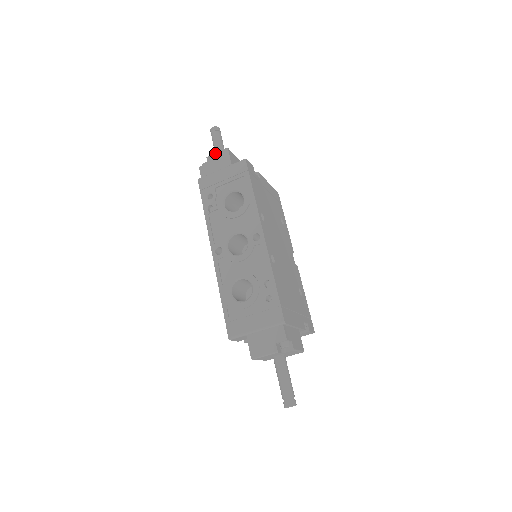
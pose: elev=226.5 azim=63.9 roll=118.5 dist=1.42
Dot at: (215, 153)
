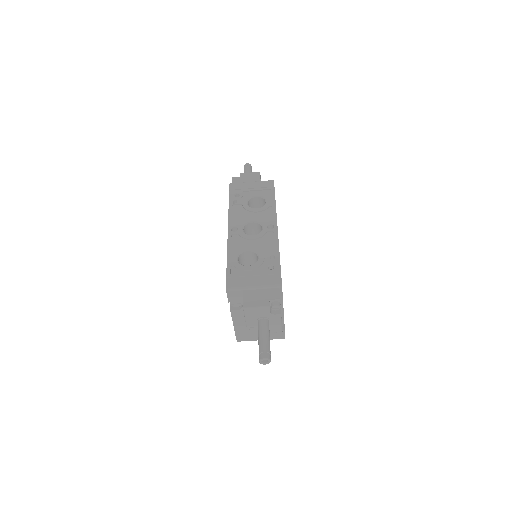
Dot at: occluded
